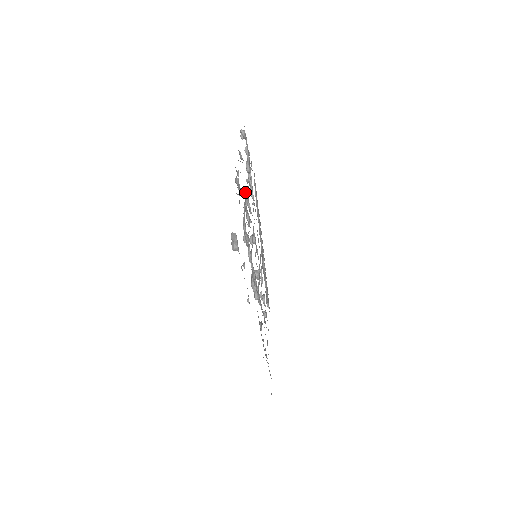
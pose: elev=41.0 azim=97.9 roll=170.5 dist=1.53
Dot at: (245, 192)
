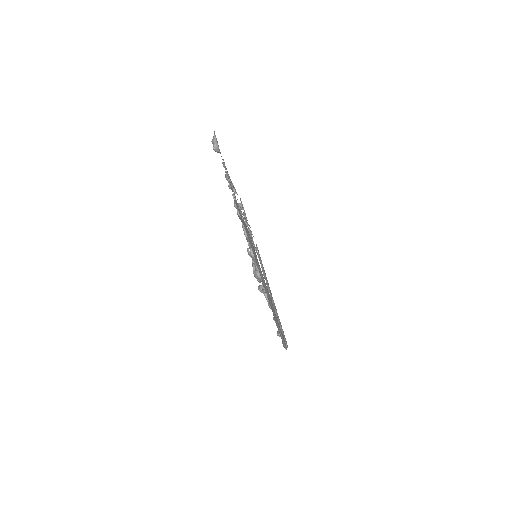
Dot at: occluded
